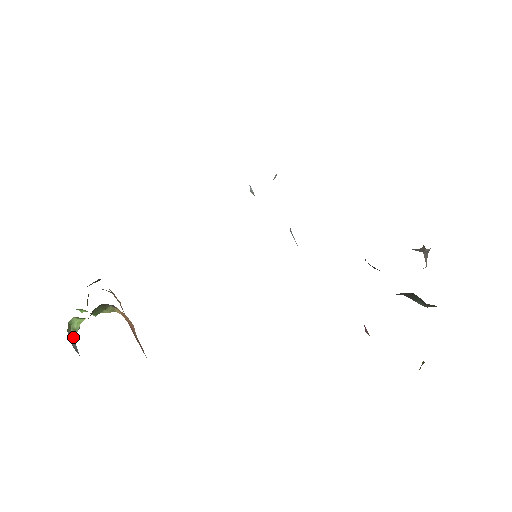
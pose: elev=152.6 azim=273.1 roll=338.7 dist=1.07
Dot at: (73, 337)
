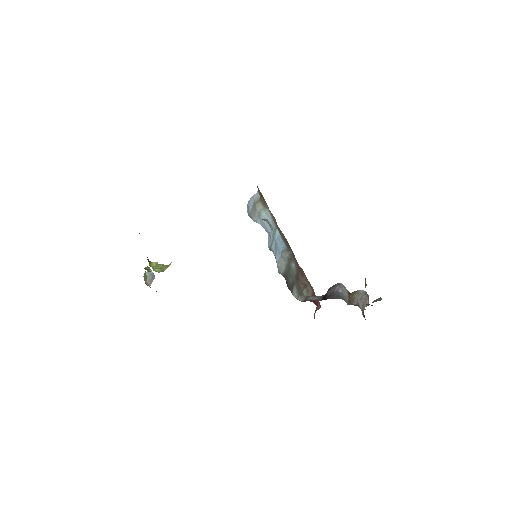
Dot at: occluded
